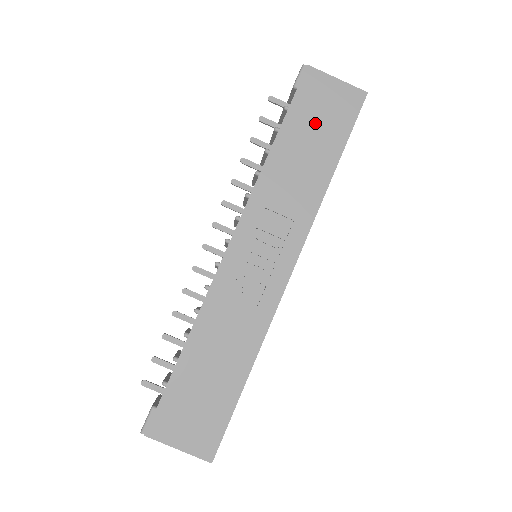
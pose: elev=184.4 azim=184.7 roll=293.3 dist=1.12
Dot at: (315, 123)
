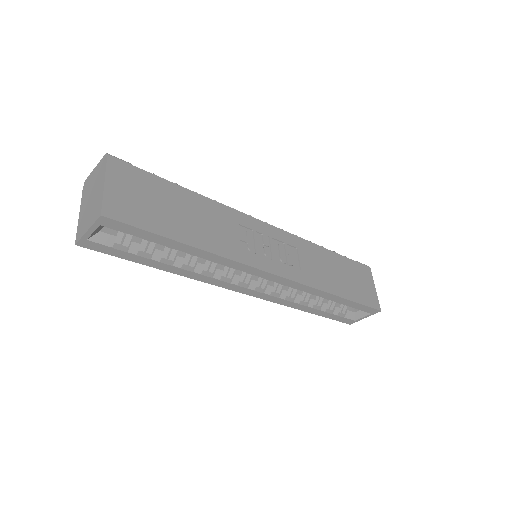
Dot at: (351, 277)
